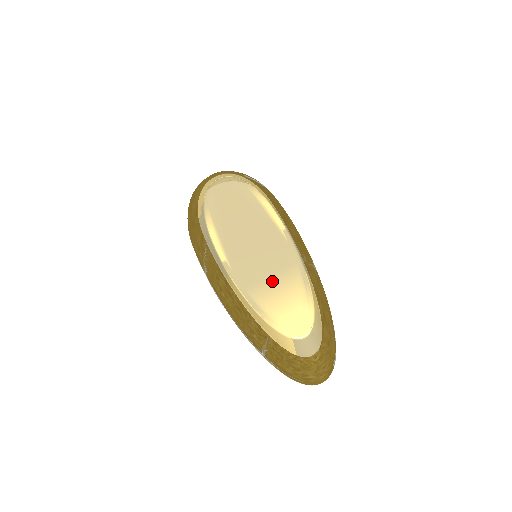
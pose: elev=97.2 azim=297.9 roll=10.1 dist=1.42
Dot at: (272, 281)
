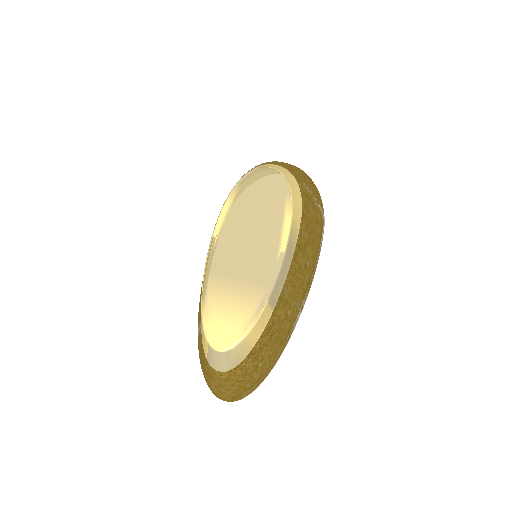
Dot at: (235, 284)
